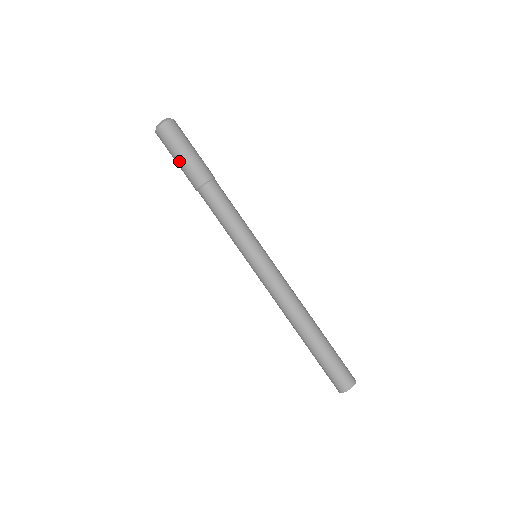
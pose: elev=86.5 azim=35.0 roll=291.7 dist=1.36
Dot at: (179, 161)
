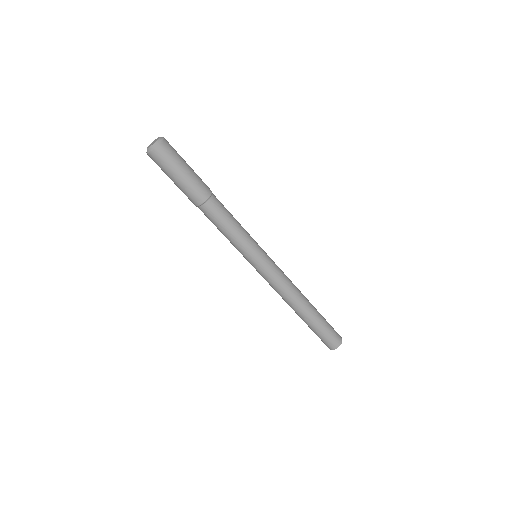
Dot at: (176, 183)
